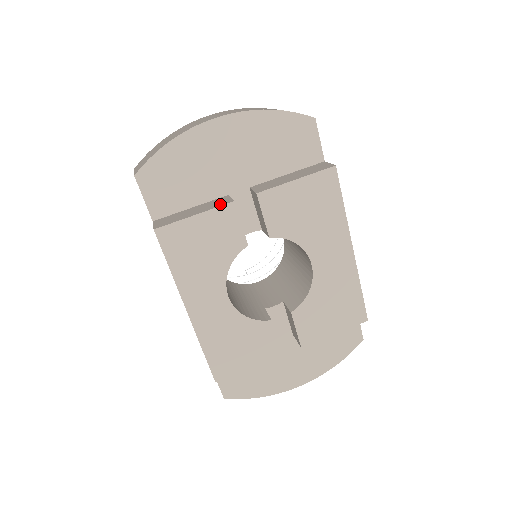
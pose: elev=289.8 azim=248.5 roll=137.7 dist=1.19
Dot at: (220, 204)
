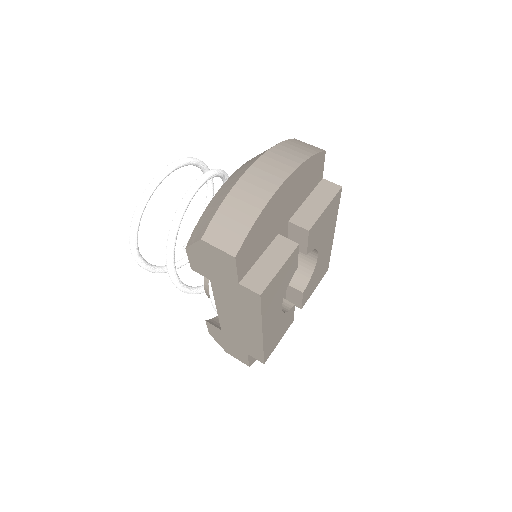
Dot at: (289, 250)
